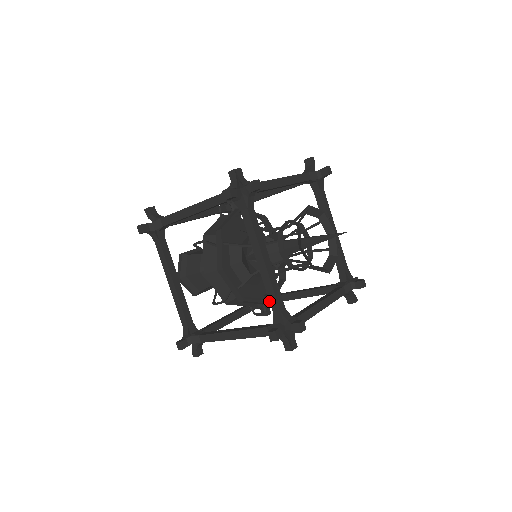
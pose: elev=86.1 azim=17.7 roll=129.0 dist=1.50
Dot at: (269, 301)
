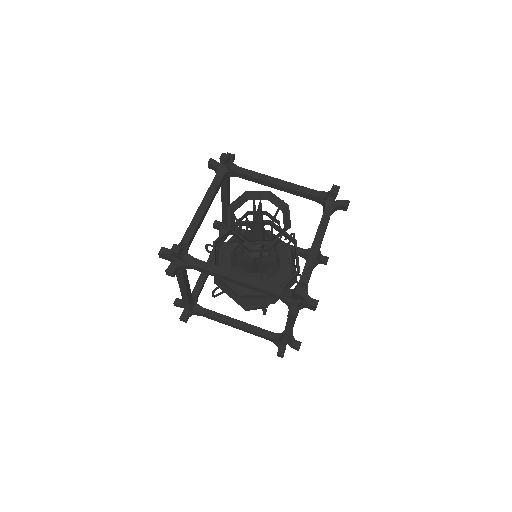
Dot at: occluded
